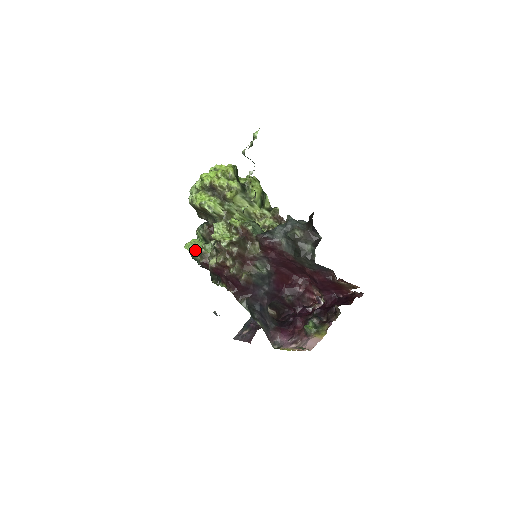
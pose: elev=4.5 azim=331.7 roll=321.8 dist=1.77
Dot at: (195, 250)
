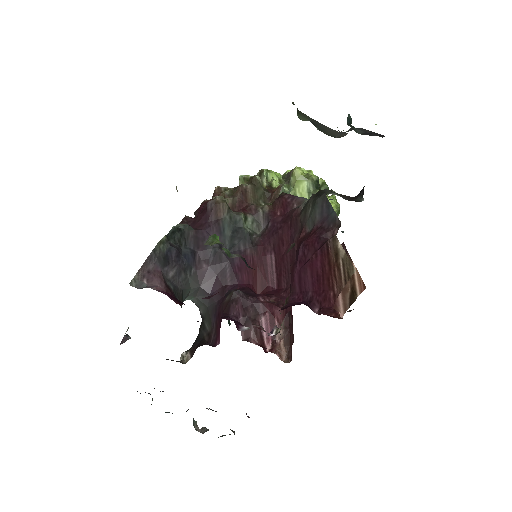
Dot at: occluded
